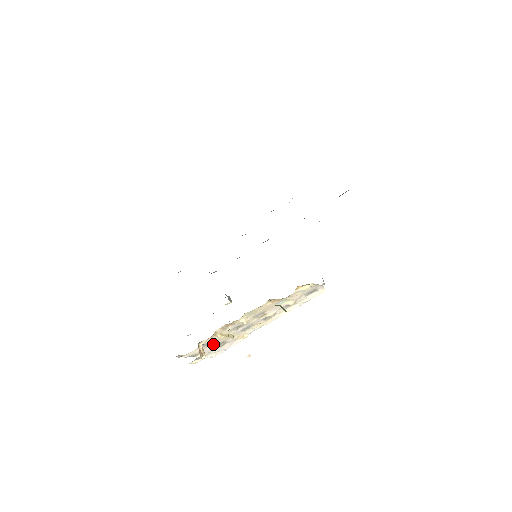
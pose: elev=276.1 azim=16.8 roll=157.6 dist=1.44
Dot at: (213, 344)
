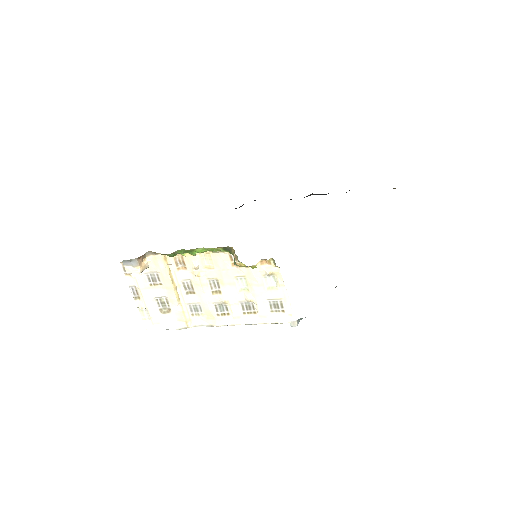
Dot at: (157, 290)
